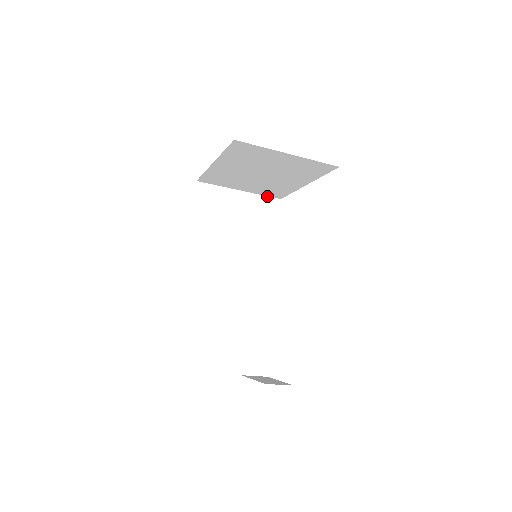
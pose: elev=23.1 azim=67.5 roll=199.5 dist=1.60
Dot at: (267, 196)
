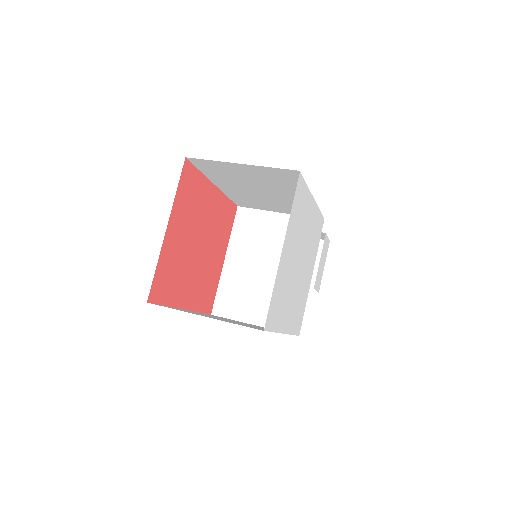
Dot at: (279, 168)
